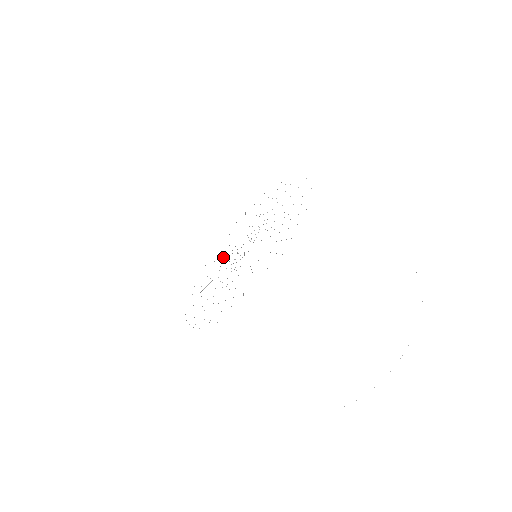
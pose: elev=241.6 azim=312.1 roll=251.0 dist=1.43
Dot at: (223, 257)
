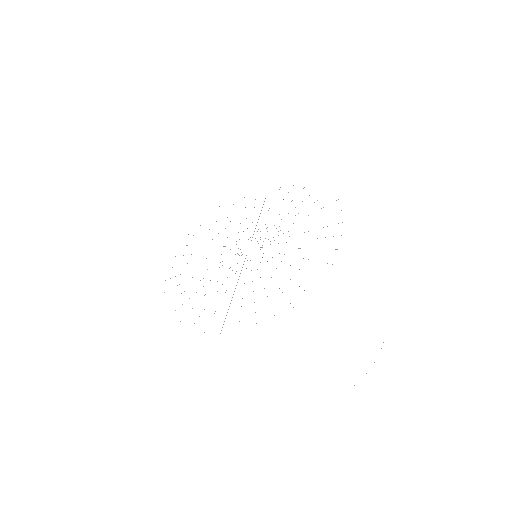
Dot at: occluded
